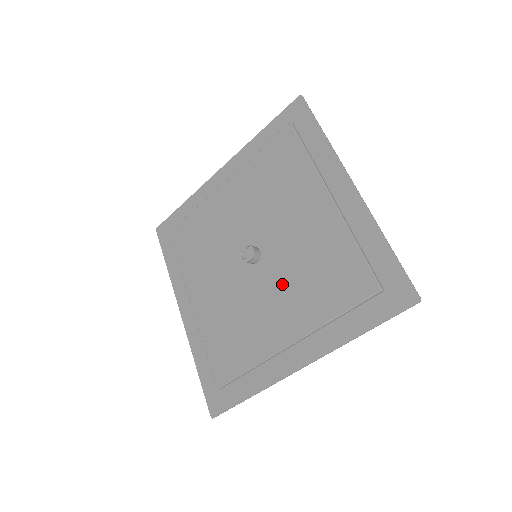
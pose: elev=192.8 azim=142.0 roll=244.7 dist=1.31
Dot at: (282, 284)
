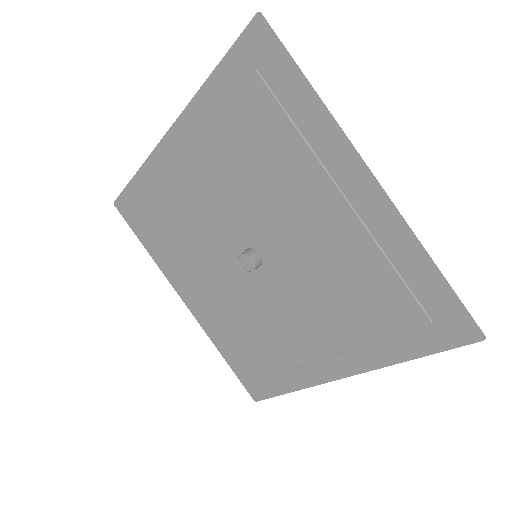
Dot at: (299, 296)
